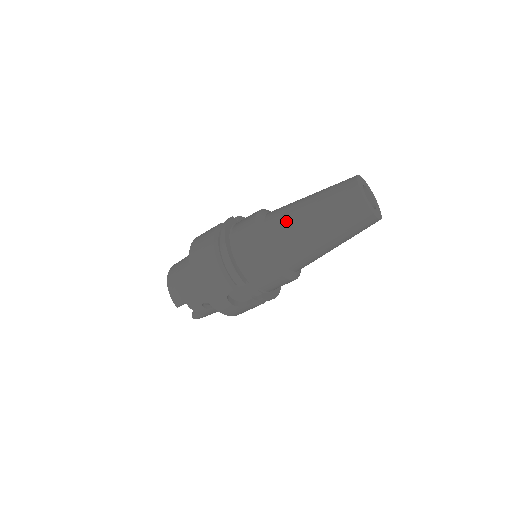
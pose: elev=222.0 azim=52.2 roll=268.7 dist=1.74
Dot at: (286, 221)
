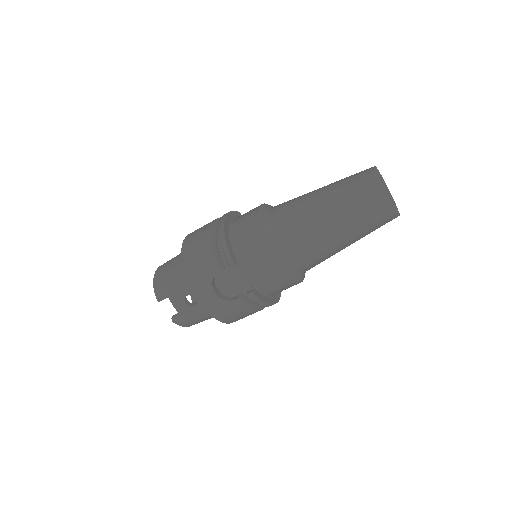
Dot at: (293, 204)
